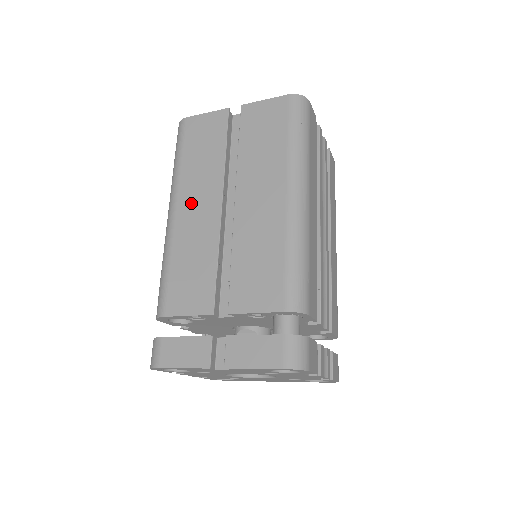
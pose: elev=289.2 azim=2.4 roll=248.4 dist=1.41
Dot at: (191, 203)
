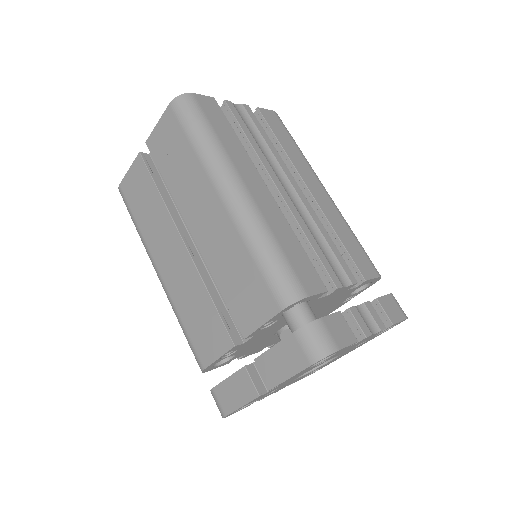
Dot at: (164, 257)
